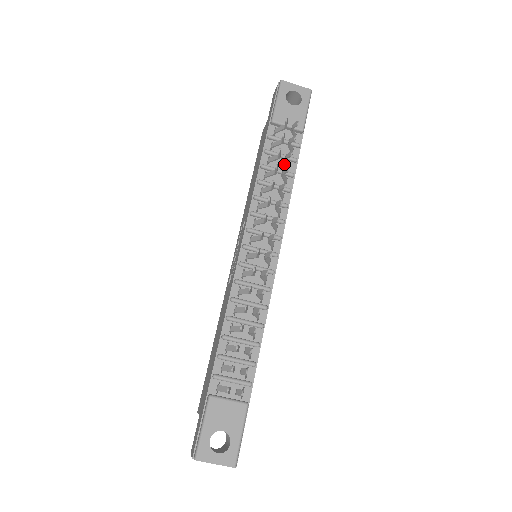
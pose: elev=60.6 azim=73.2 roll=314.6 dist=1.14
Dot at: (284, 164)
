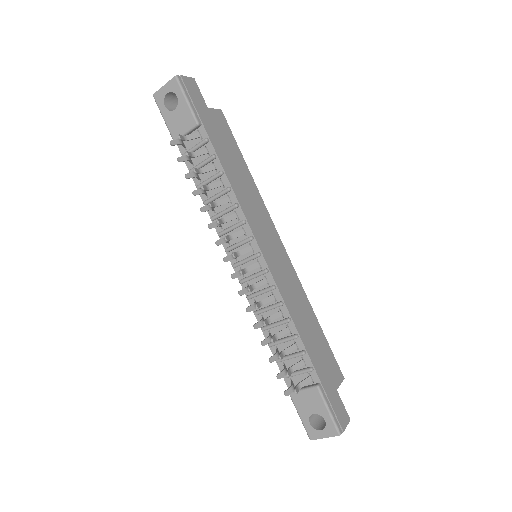
Dot at: (210, 168)
